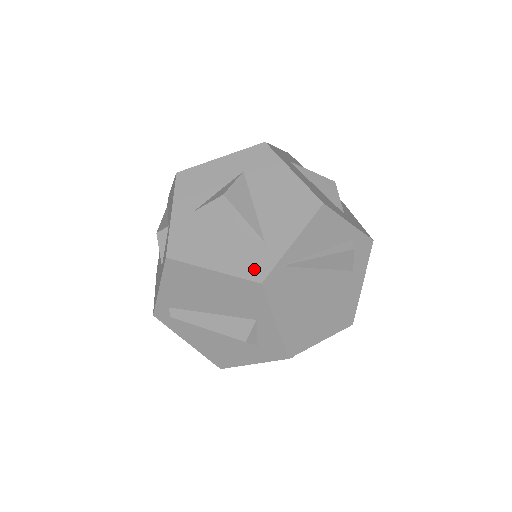
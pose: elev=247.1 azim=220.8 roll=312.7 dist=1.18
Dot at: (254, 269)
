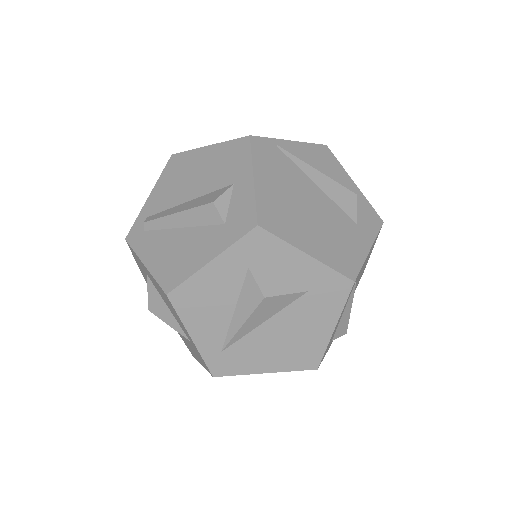
Dot at: occluded
